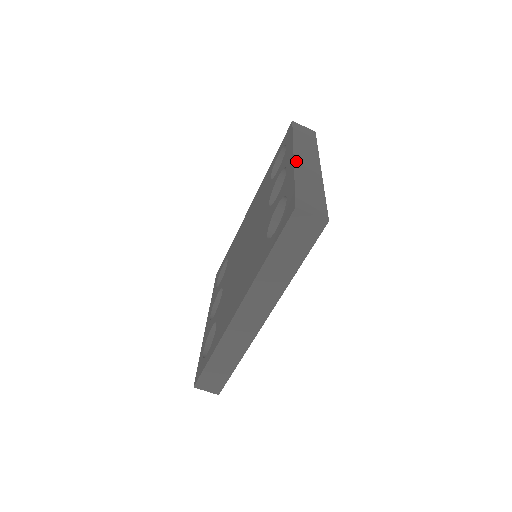
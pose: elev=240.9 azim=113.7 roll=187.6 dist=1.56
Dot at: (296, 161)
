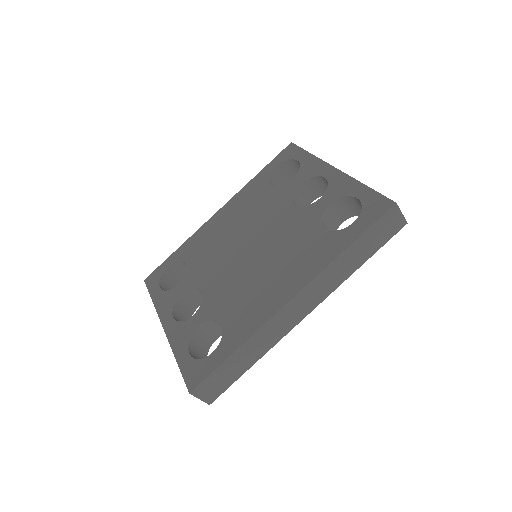
Dot at: (341, 172)
